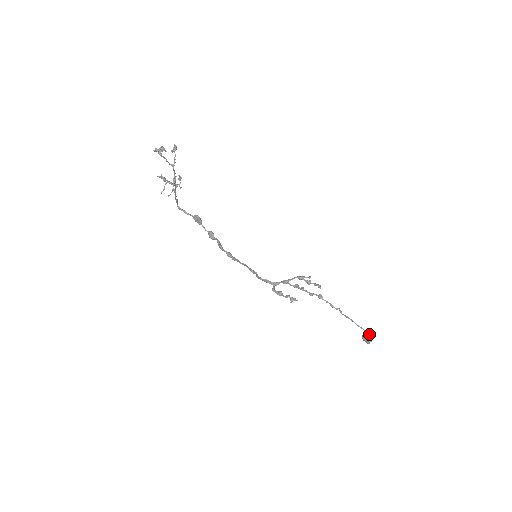
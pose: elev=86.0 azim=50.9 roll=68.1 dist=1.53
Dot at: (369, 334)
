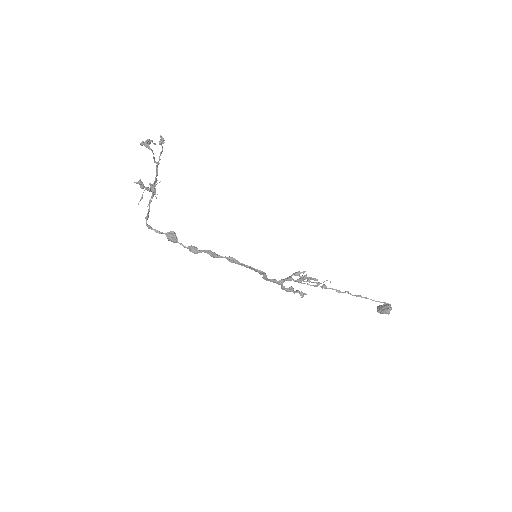
Dot at: occluded
